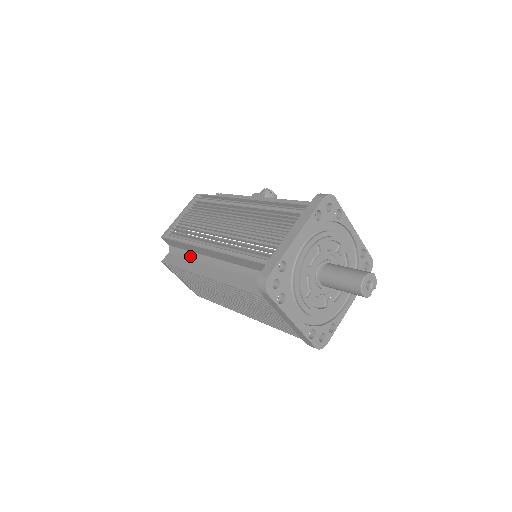
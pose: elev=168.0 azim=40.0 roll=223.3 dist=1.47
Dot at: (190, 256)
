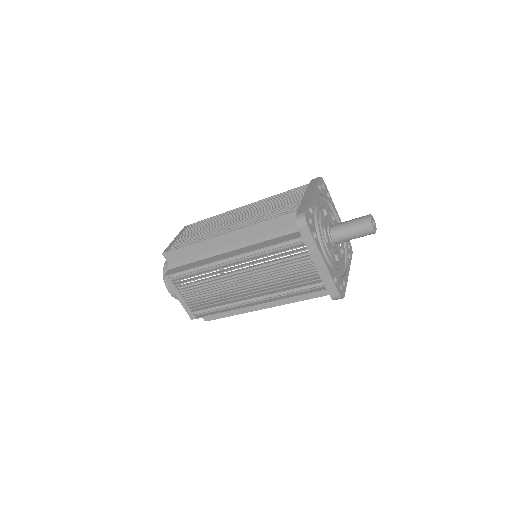
Dot at: (199, 258)
